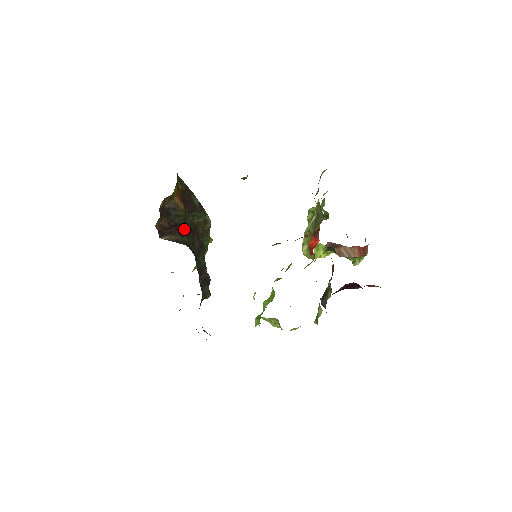
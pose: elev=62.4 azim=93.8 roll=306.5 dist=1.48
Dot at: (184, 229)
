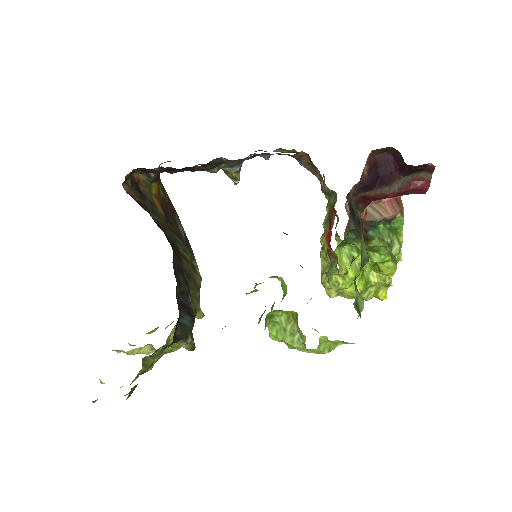
Dot at: (161, 229)
